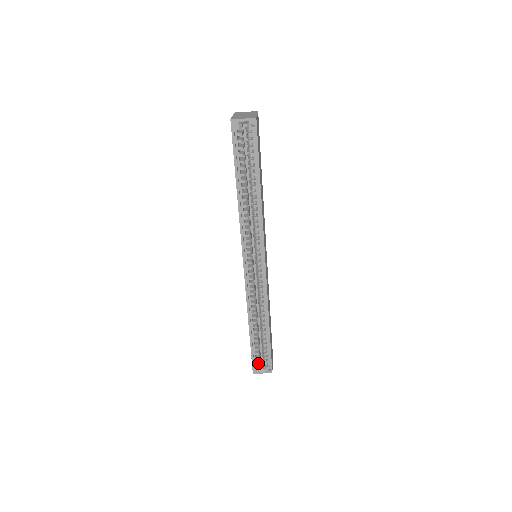
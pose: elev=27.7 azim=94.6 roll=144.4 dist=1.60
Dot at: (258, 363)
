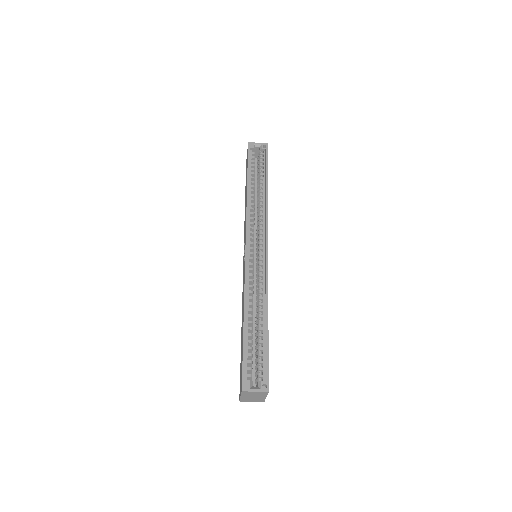
Dot at: occluded
